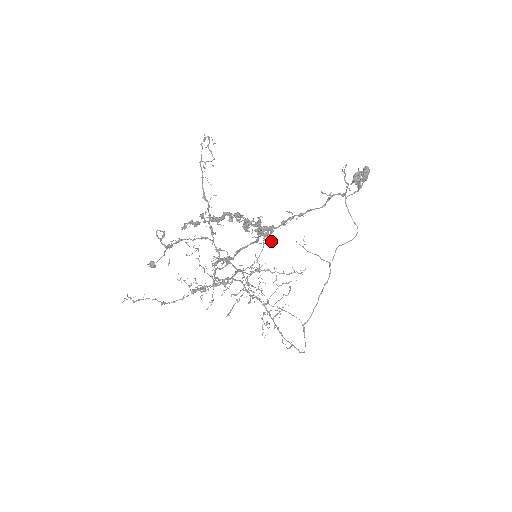
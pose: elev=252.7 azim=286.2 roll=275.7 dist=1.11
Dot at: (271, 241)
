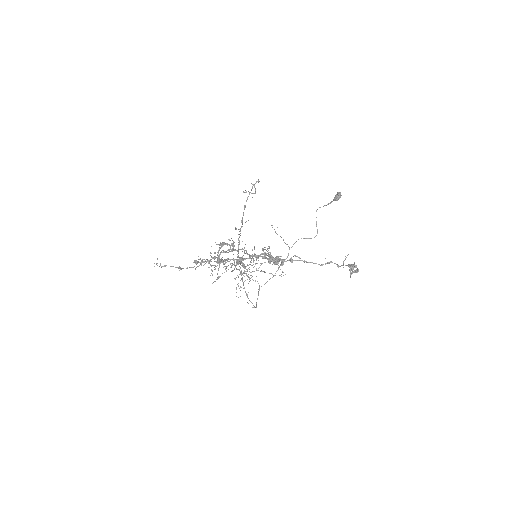
Dot at: occluded
